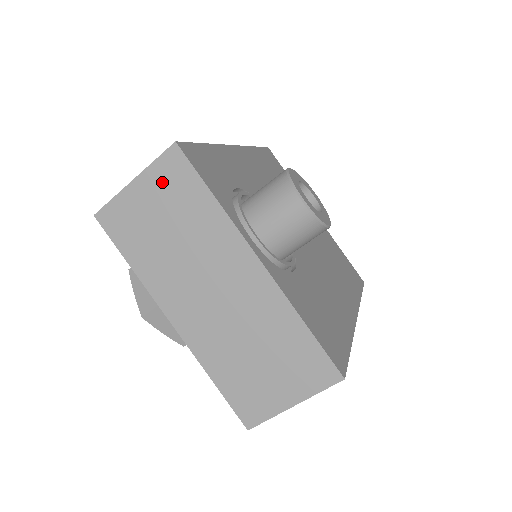
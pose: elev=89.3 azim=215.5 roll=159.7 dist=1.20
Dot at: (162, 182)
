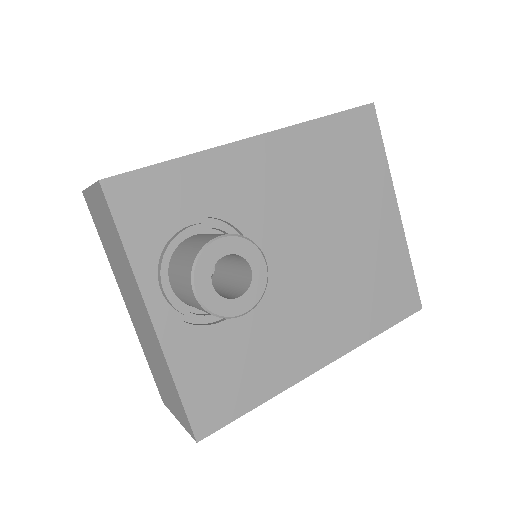
Dot at: (101, 205)
